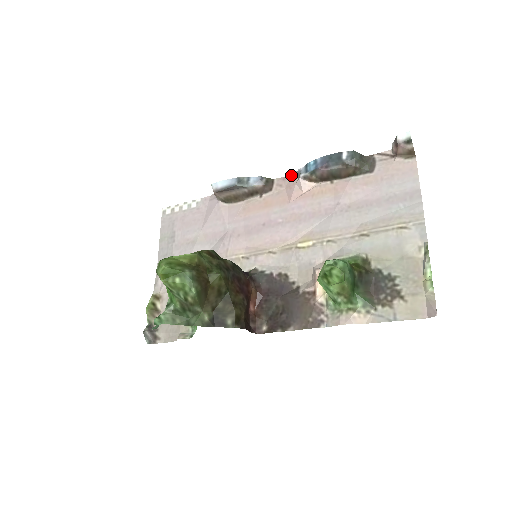
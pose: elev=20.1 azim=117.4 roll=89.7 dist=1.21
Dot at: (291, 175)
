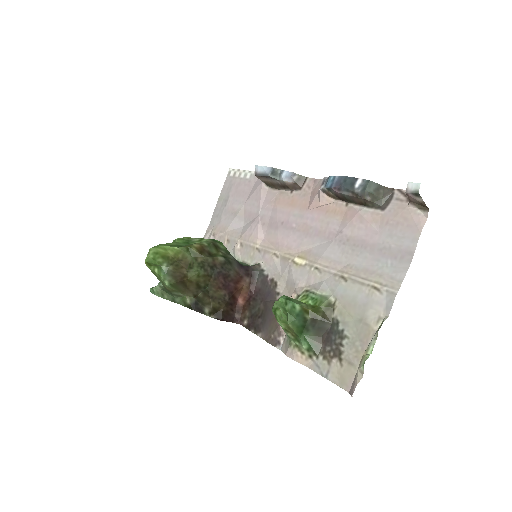
Dot at: (320, 180)
